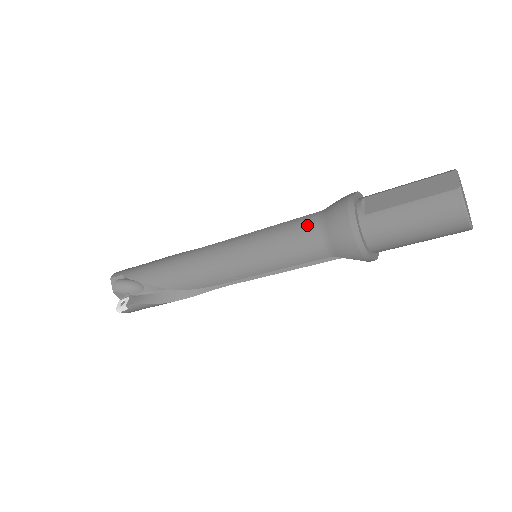
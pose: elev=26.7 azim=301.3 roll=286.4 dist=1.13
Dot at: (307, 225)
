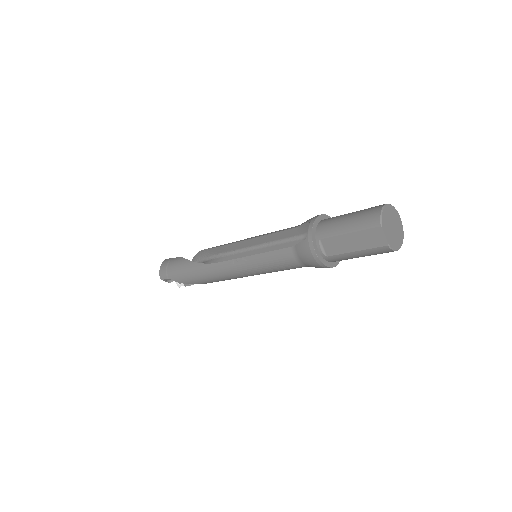
Dot at: (288, 260)
